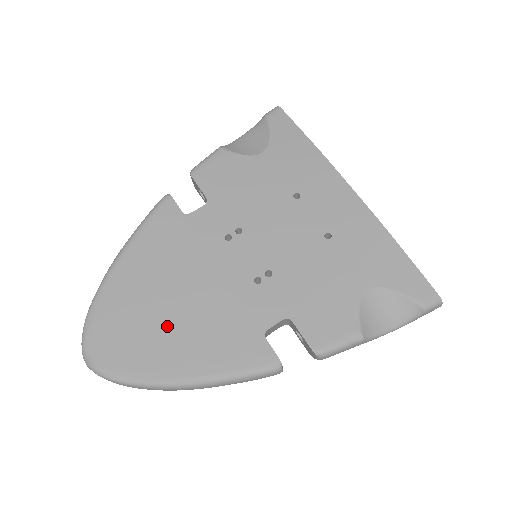
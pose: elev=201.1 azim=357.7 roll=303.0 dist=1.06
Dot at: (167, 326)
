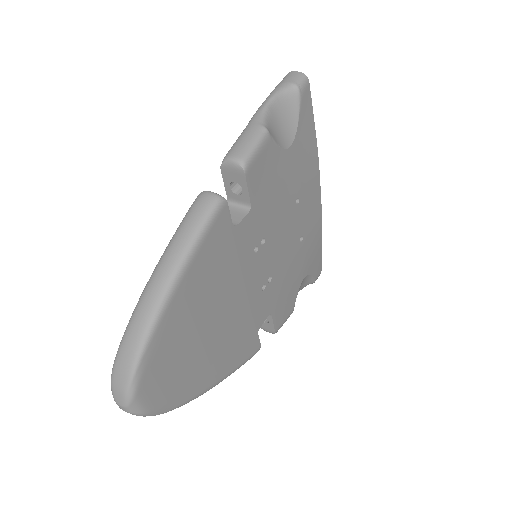
Dot at: (206, 350)
